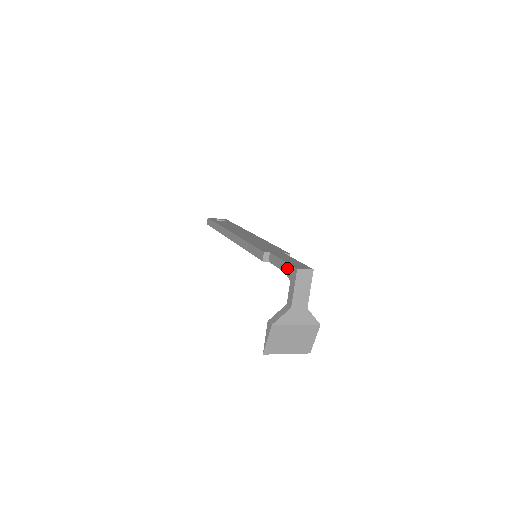
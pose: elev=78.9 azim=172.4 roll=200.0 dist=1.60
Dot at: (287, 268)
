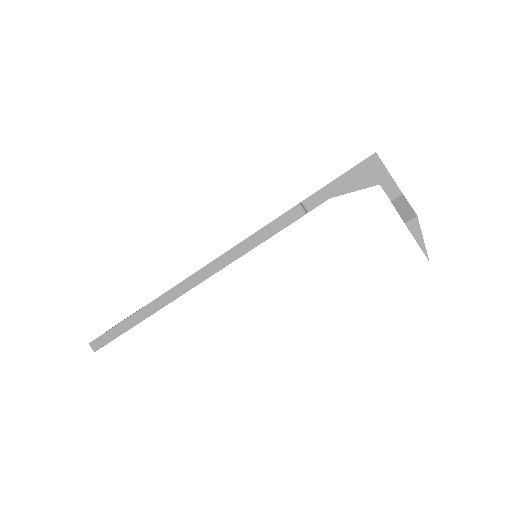
Dot at: (356, 173)
